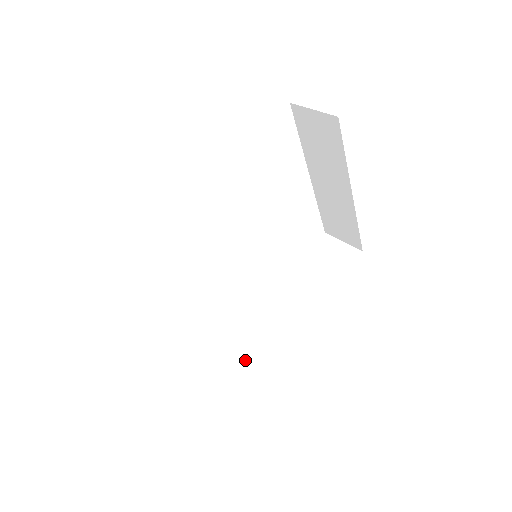
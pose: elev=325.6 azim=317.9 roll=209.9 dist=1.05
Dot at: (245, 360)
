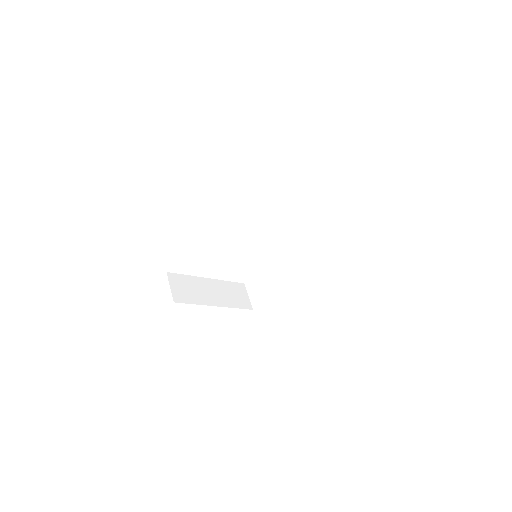
Dot at: (267, 293)
